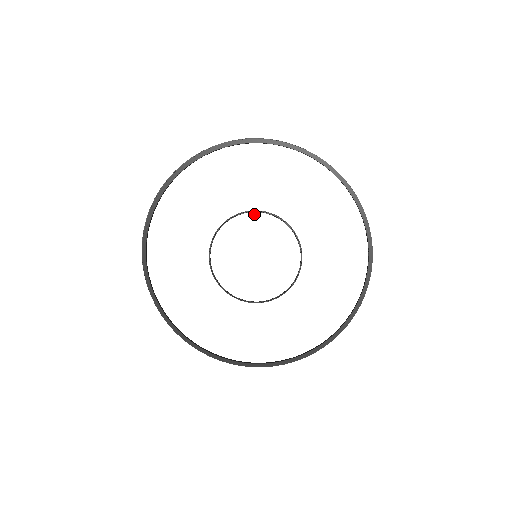
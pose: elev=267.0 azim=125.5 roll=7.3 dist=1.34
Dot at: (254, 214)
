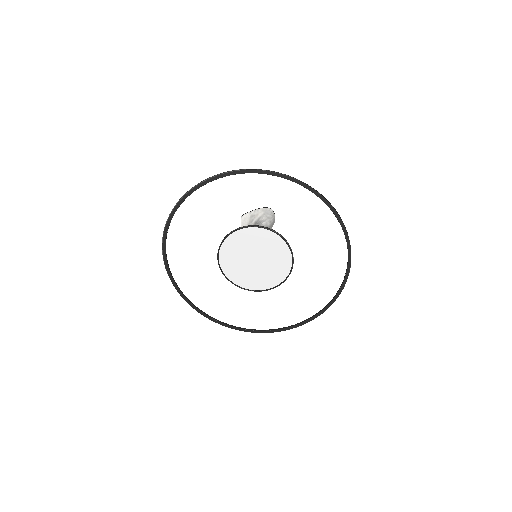
Dot at: (226, 240)
